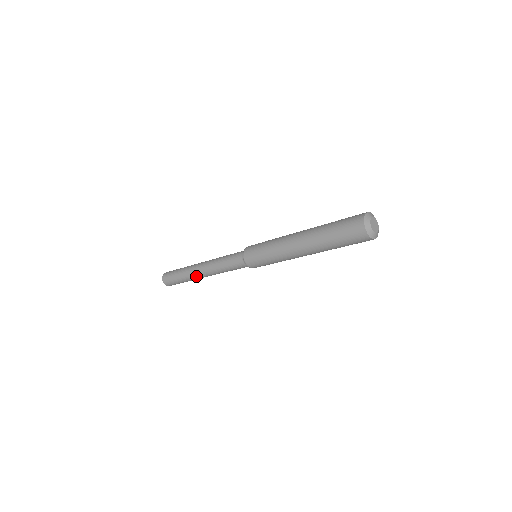
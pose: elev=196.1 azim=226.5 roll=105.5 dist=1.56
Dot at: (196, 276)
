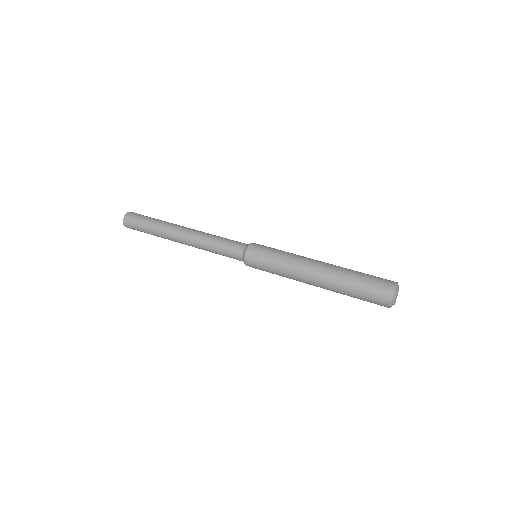
Dot at: occluded
